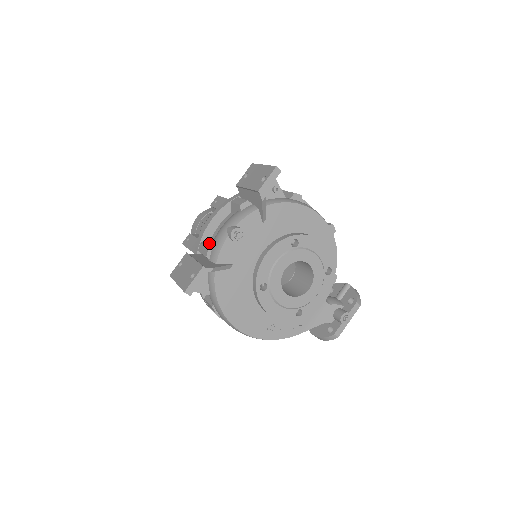
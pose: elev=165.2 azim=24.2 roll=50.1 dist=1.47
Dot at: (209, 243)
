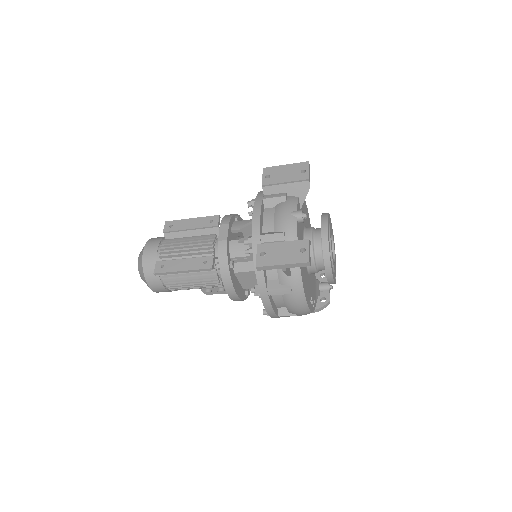
Dot at: (271, 232)
